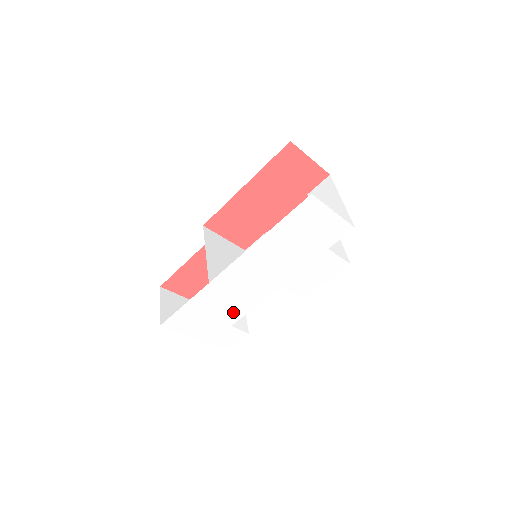
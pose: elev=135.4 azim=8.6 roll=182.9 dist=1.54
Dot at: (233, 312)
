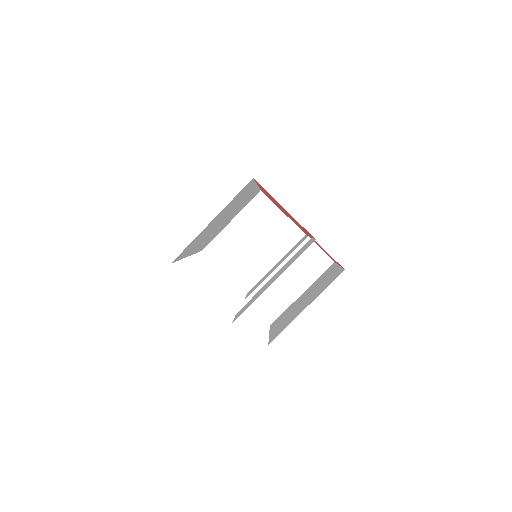
Dot at: occluded
